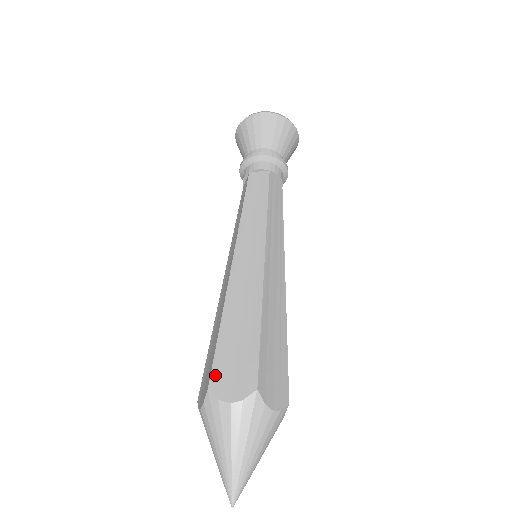
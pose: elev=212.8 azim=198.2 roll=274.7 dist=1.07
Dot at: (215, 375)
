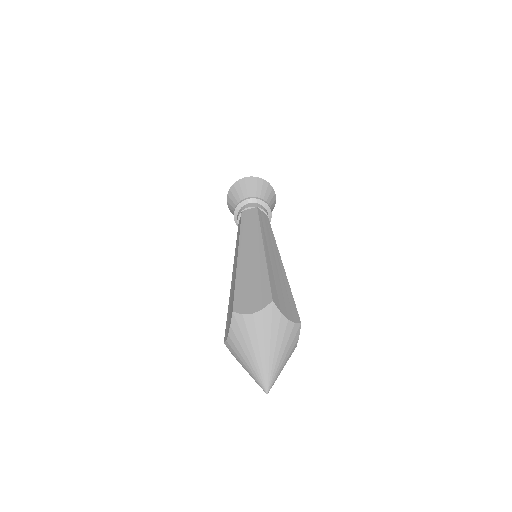
Dot at: (237, 304)
